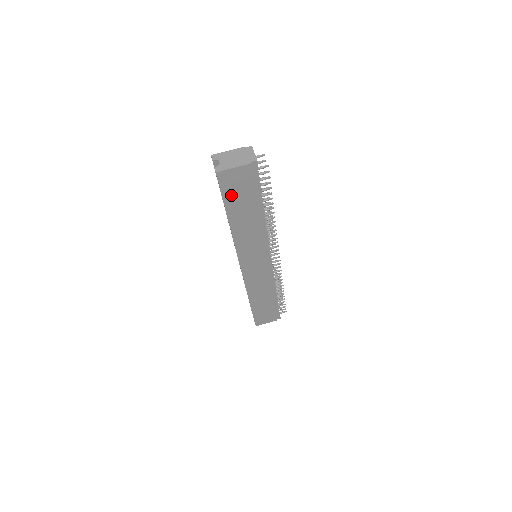
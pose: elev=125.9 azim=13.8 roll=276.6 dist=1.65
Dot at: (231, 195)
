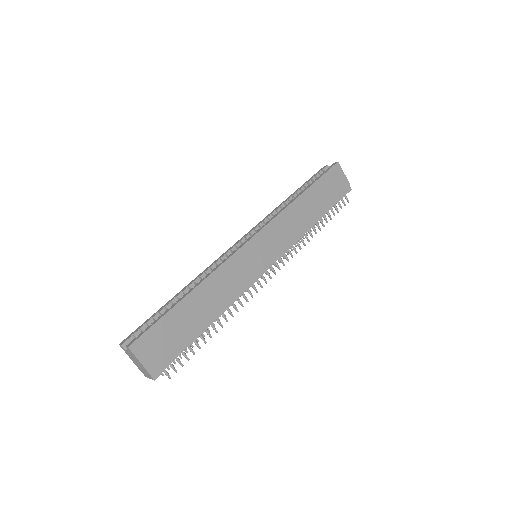
Dot at: (325, 182)
